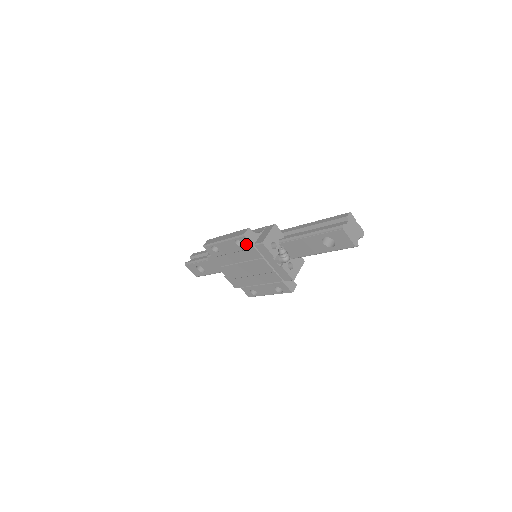
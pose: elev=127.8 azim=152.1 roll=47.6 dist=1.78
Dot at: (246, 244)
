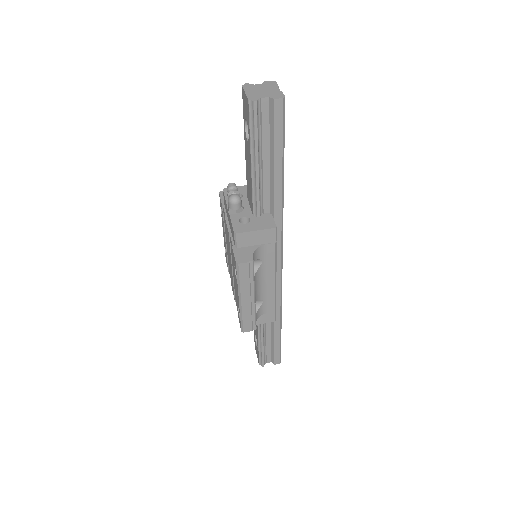
Dot at: occluded
